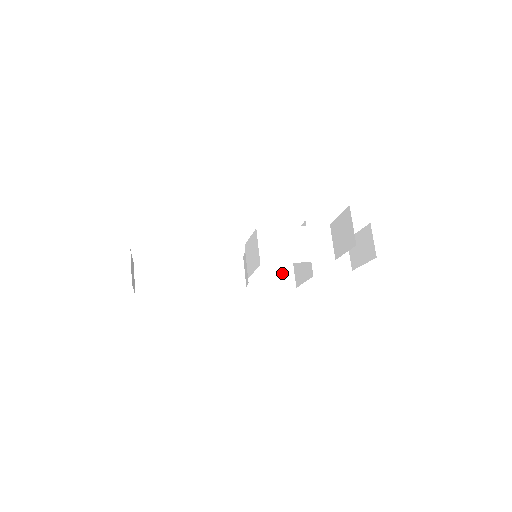
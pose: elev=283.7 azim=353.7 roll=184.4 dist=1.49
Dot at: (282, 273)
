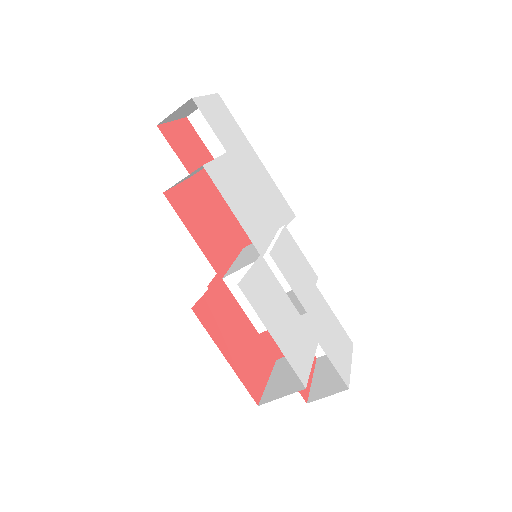
Dot at: occluded
